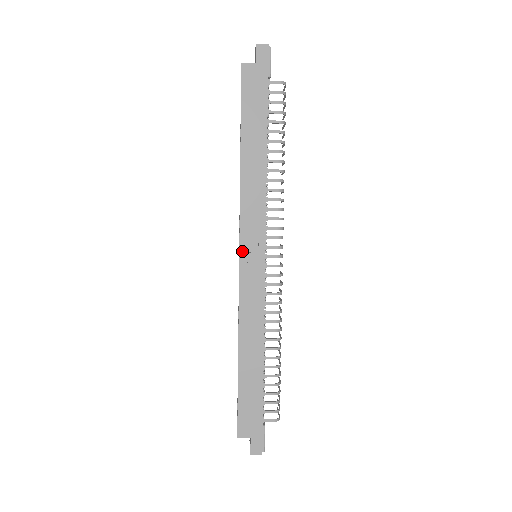
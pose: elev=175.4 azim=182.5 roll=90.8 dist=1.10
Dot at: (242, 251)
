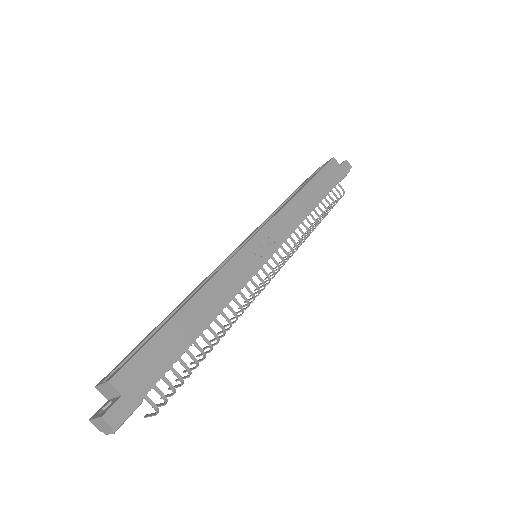
Dot at: (258, 236)
